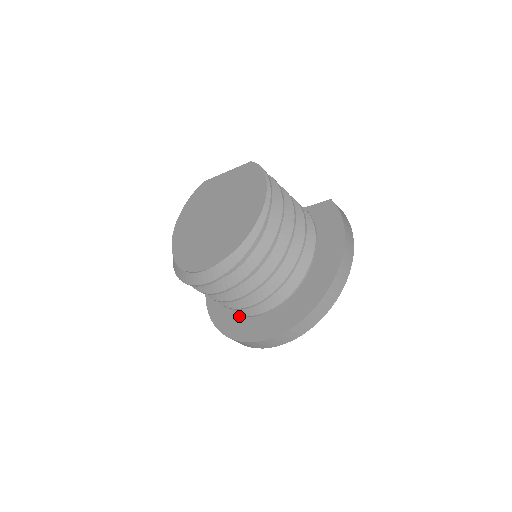
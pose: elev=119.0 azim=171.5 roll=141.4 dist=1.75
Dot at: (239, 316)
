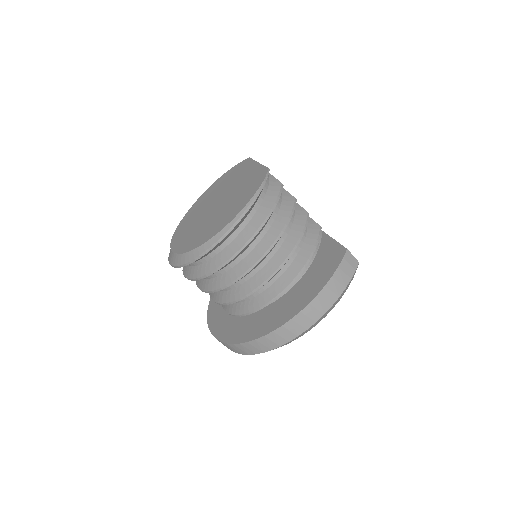
Dot at: occluded
